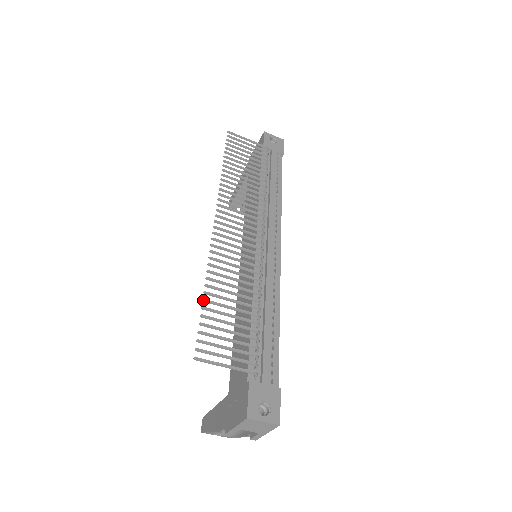
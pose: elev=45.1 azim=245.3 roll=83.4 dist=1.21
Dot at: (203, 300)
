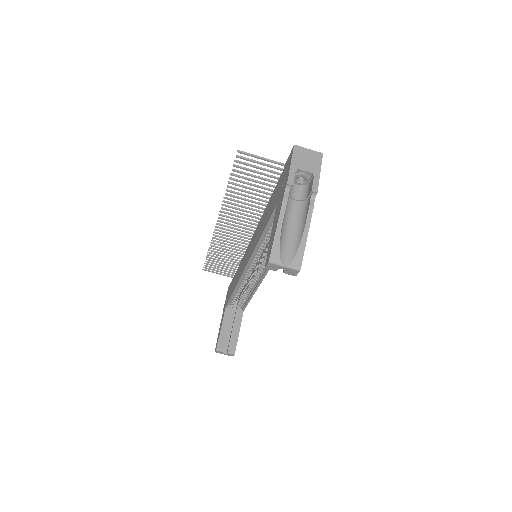
Dot at: (229, 181)
